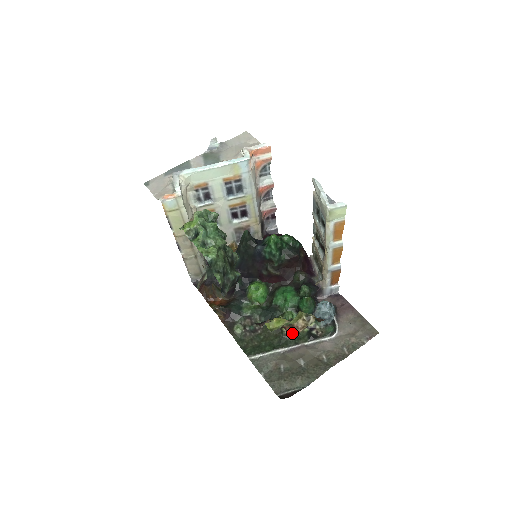
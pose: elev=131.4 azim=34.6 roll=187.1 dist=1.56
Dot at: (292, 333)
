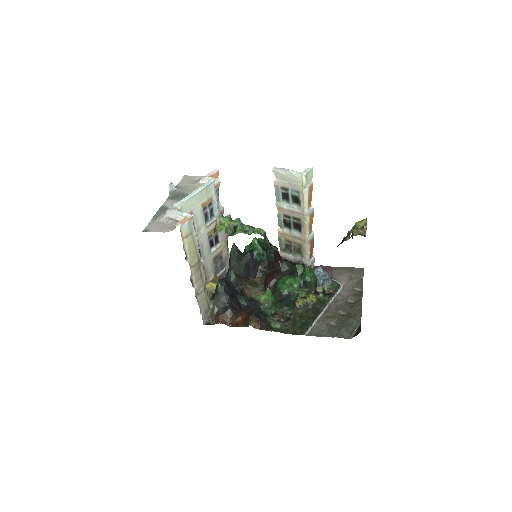
Dot at: (365, 236)
